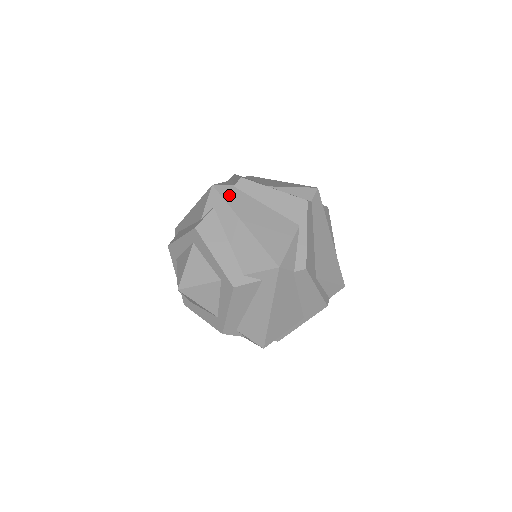
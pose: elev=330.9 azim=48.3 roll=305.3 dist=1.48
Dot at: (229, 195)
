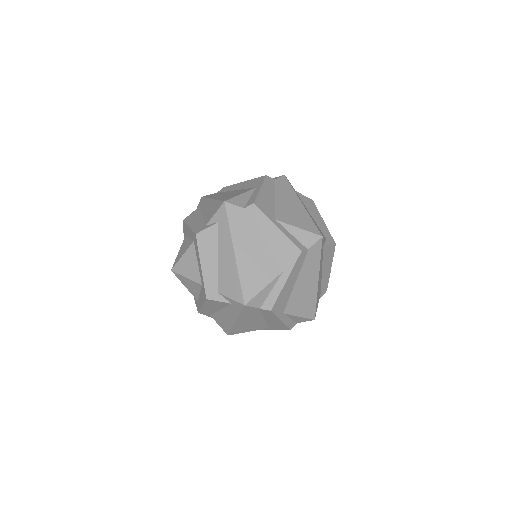
Dot at: (235, 217)
